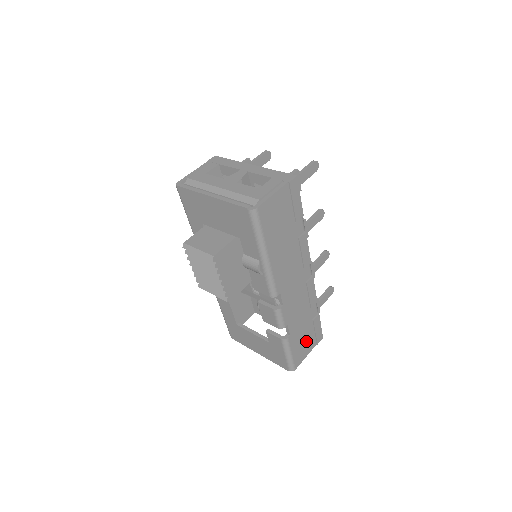
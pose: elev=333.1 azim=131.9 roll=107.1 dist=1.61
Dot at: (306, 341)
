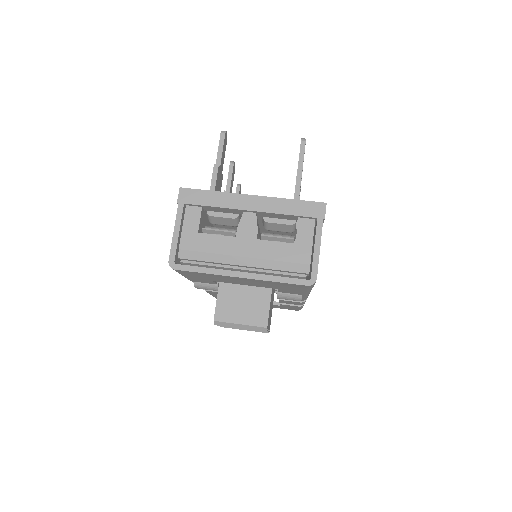
Dot at: occluded
